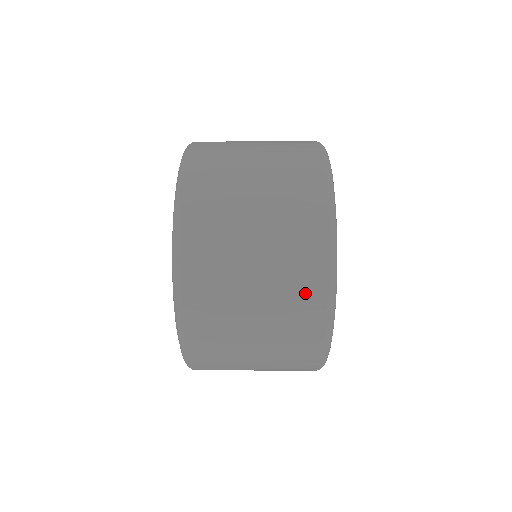
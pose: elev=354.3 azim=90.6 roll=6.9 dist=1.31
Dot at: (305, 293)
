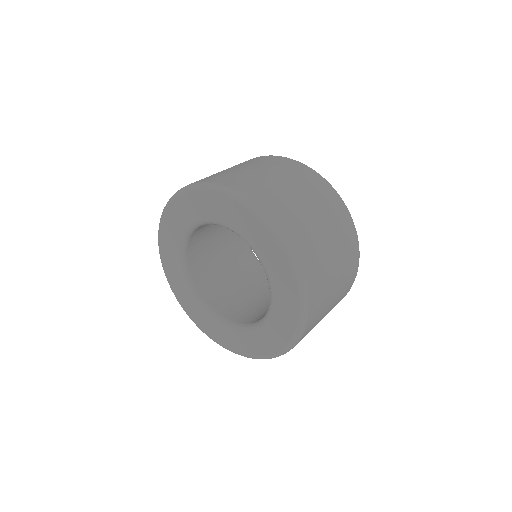
Dot at: (352, 253)
